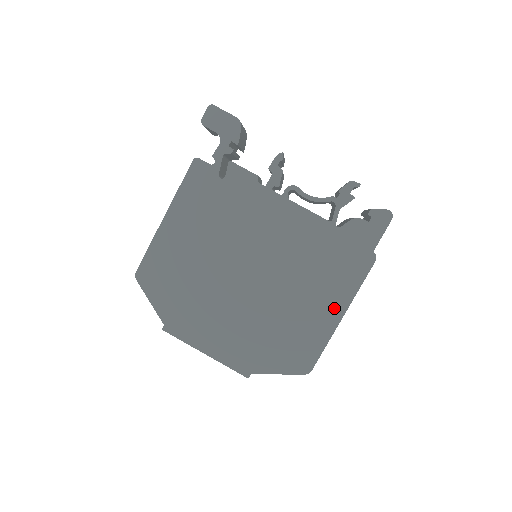
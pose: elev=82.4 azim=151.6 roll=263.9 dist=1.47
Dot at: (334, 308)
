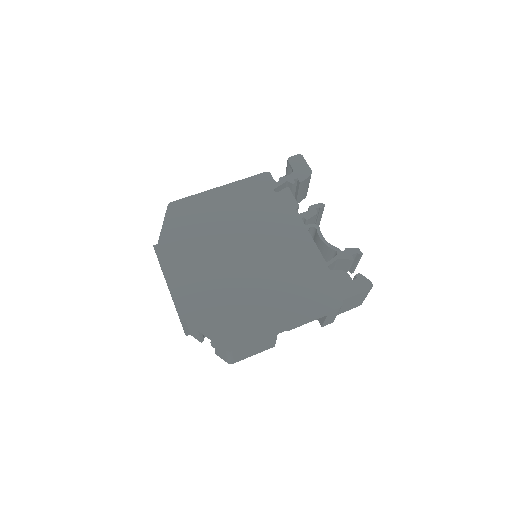
Dot at: (286, 318)
